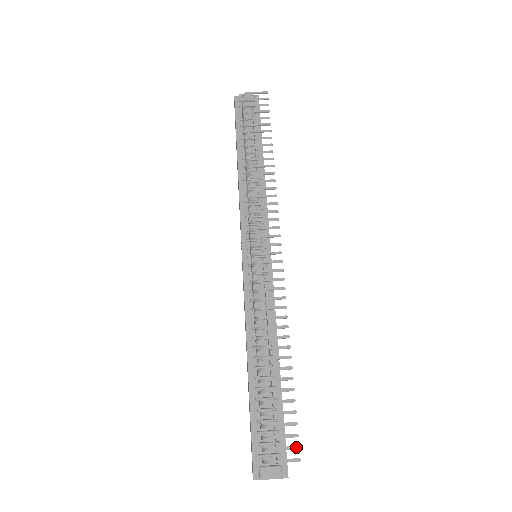
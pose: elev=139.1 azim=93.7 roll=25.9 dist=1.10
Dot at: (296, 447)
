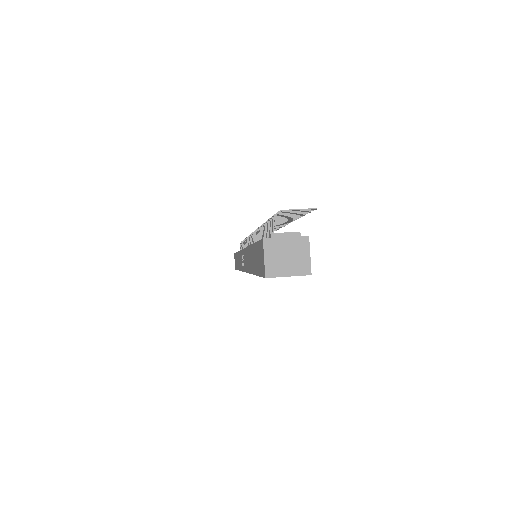
Dot at: (309, 210)
